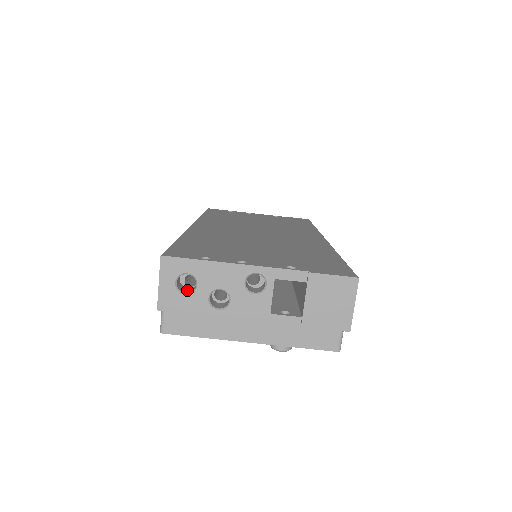
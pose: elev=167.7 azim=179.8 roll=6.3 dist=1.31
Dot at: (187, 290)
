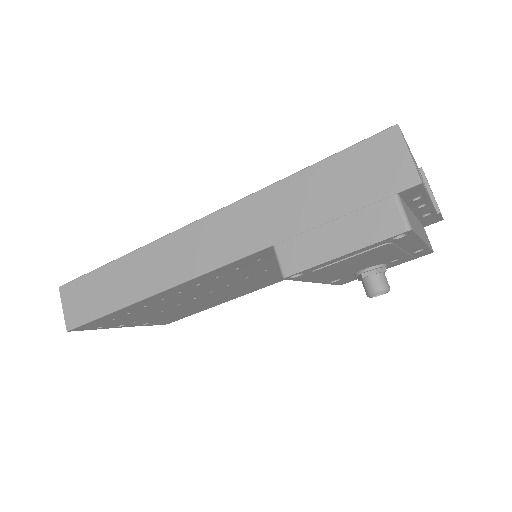
Dot at: occluded
